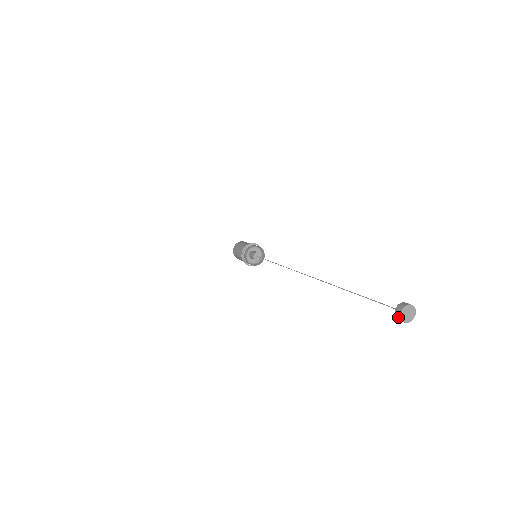
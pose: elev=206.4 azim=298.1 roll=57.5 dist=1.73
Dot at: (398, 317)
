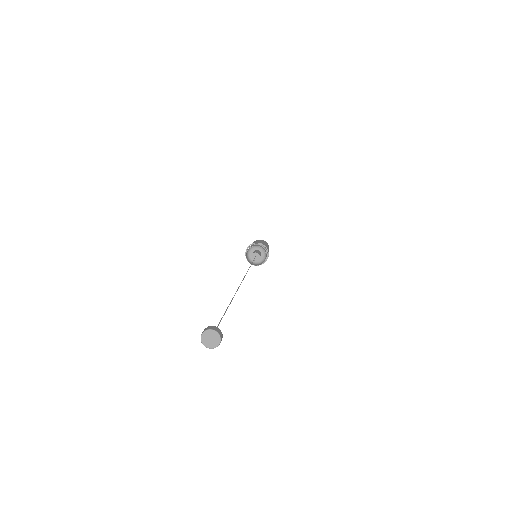
Dot at: (205, 344)
